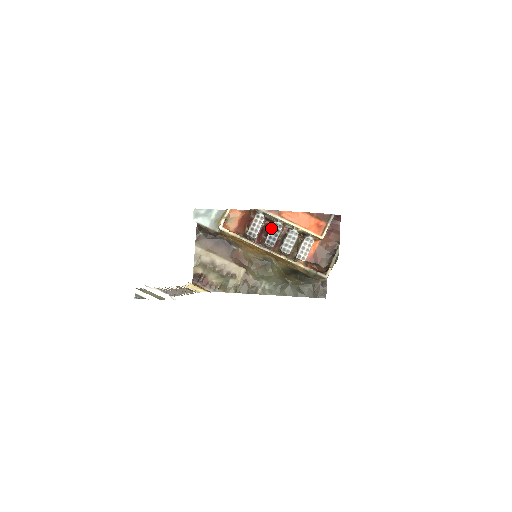
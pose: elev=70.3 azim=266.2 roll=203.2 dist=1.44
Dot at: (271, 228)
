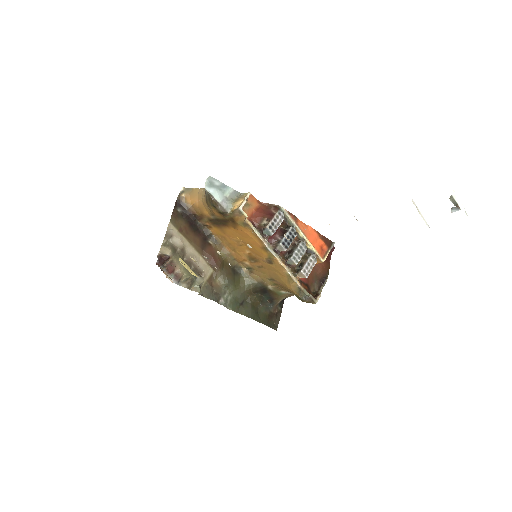
Dot at: (288, 231)
